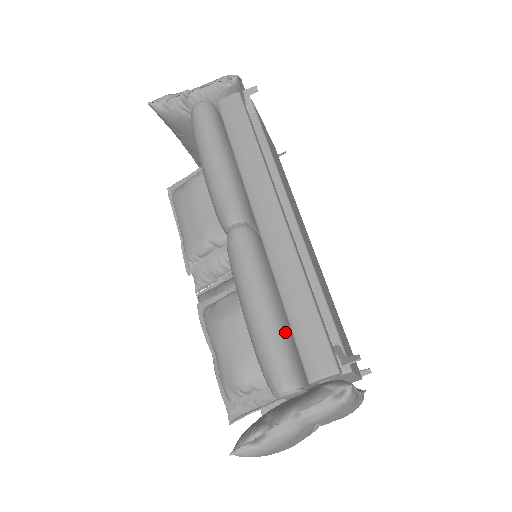
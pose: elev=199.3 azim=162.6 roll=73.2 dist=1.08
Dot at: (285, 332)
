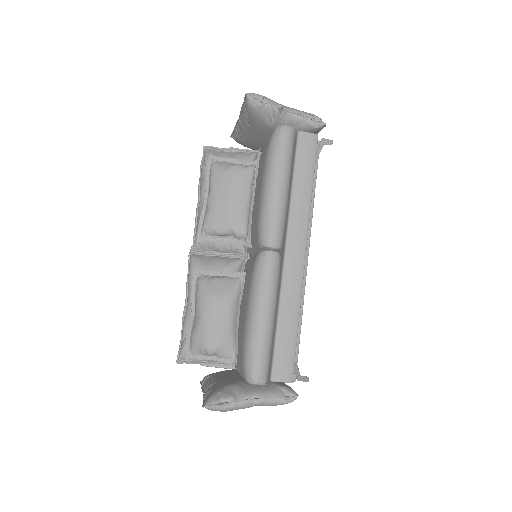
Dot at: occluded
